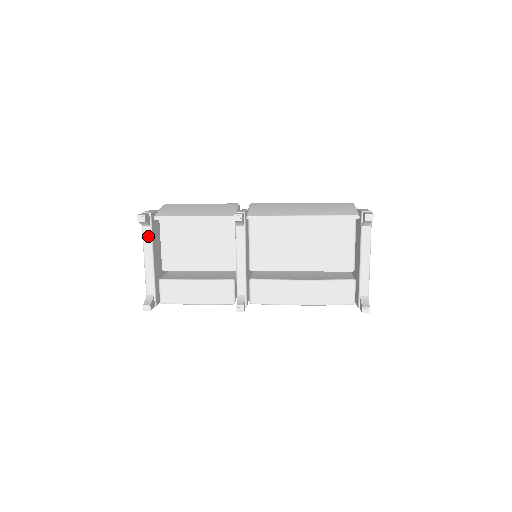
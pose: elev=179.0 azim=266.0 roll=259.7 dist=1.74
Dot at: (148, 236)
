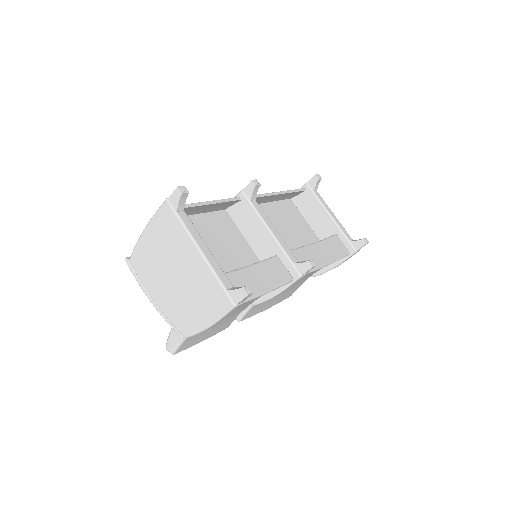
Dot at: (188, 221)
